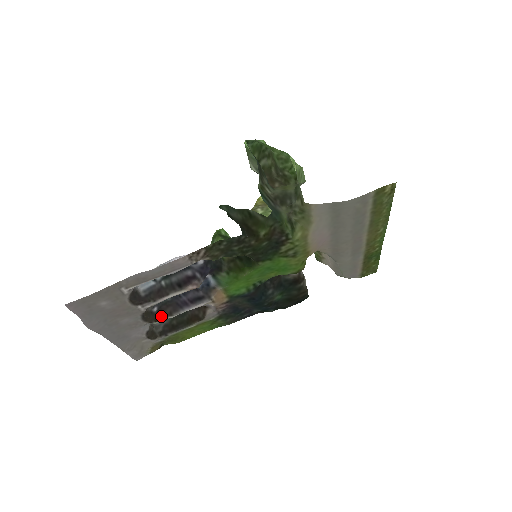
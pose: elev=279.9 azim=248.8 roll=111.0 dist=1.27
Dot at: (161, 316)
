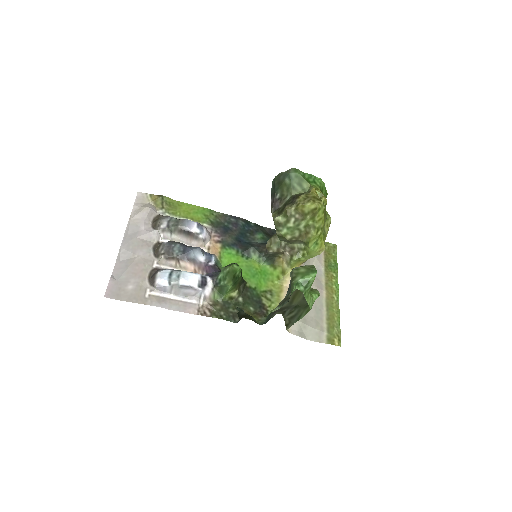
Dot at: occluded
